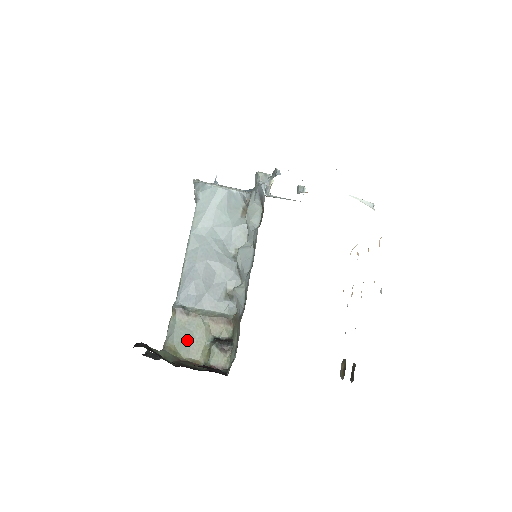
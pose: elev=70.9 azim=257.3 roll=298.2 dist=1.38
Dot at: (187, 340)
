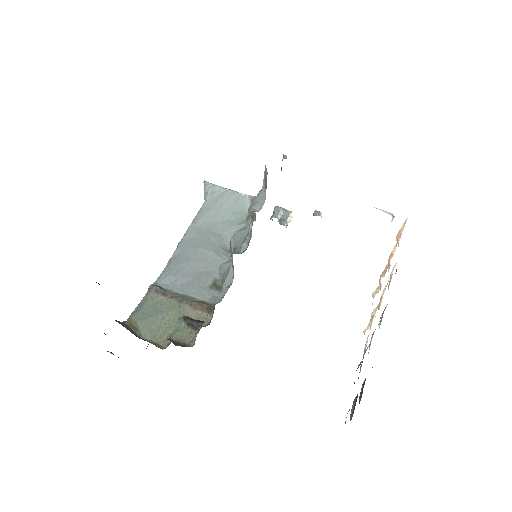
Dot at: (154, 319)
